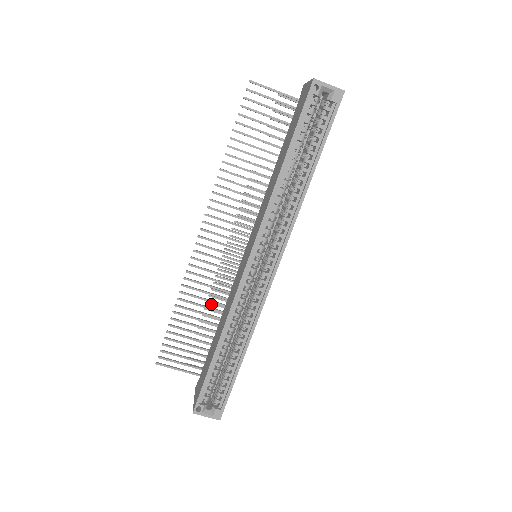
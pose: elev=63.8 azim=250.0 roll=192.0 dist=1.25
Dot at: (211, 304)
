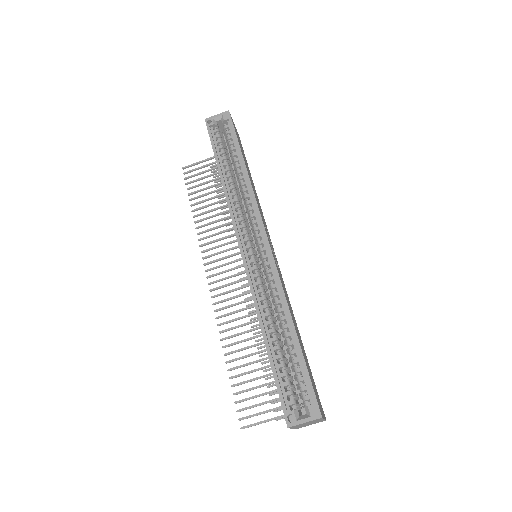
Dot at: (260, 340)
